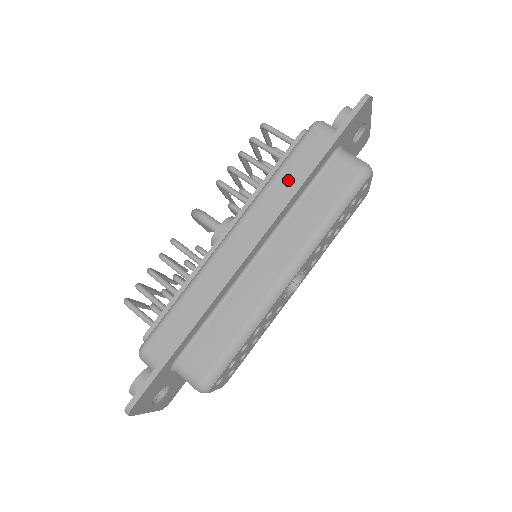
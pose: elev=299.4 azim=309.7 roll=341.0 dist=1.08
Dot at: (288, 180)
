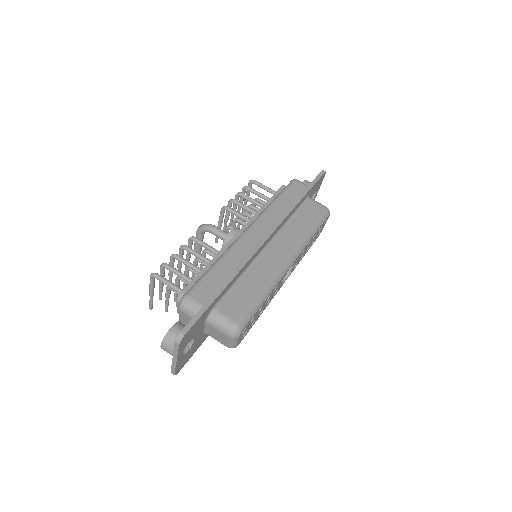
Dot at: (284, 205)
